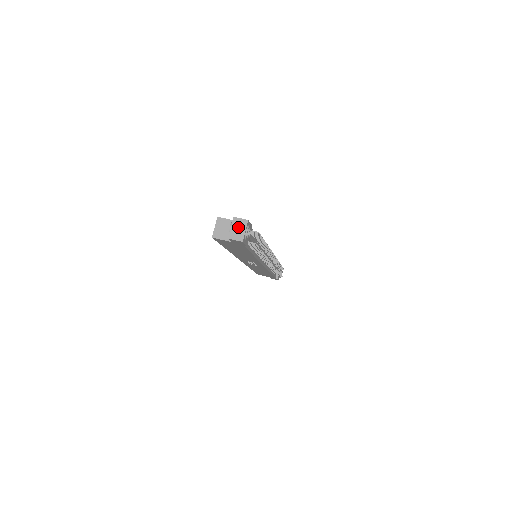
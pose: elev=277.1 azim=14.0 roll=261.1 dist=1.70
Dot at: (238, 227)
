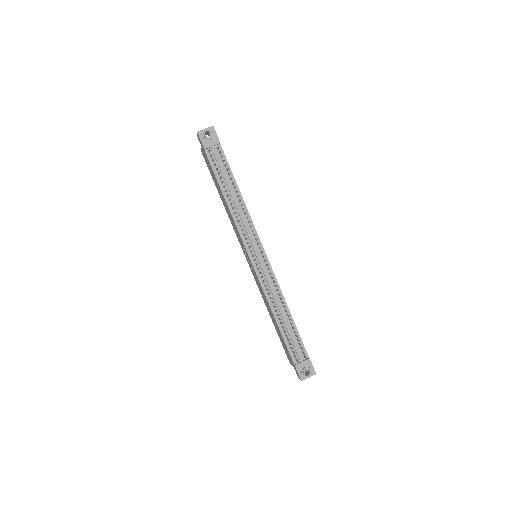
Dot at: occluded
